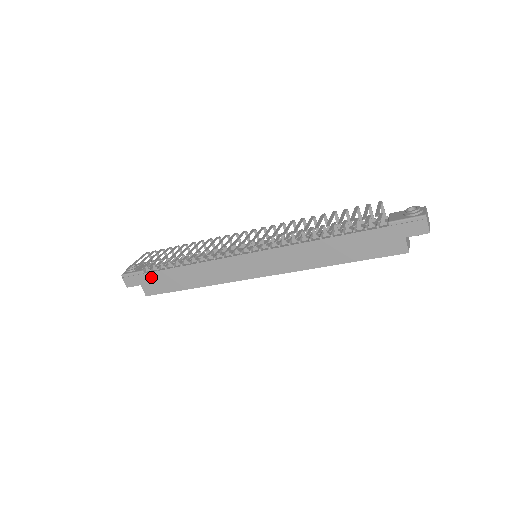
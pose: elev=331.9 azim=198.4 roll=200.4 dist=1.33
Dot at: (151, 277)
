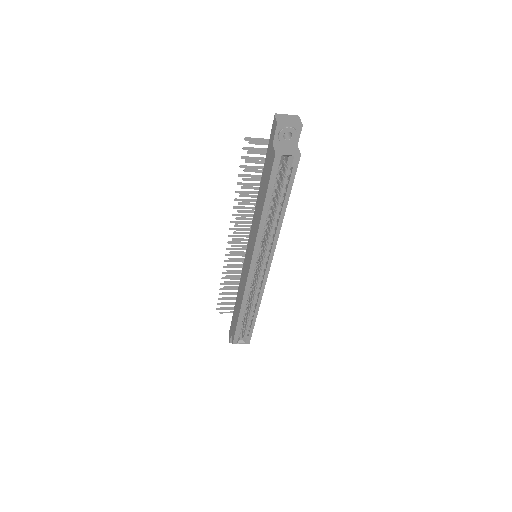
Dot at: occluded
